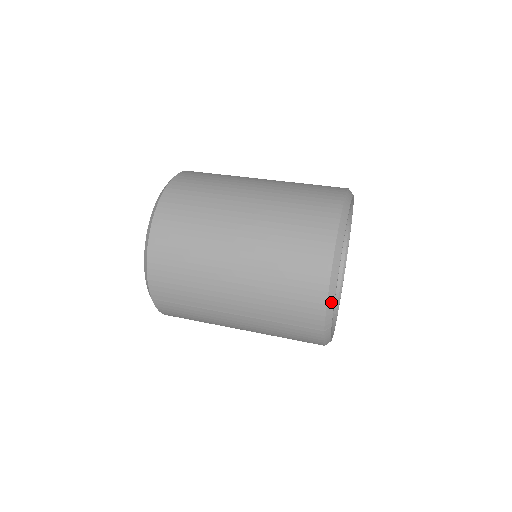
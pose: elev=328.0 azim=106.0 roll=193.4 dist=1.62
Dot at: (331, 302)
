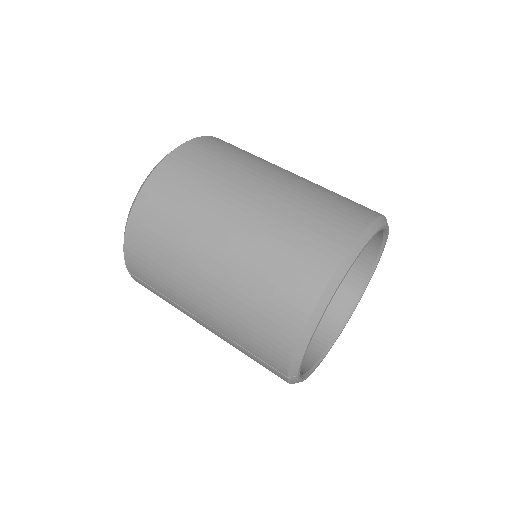
Dot at: (299, 355)
